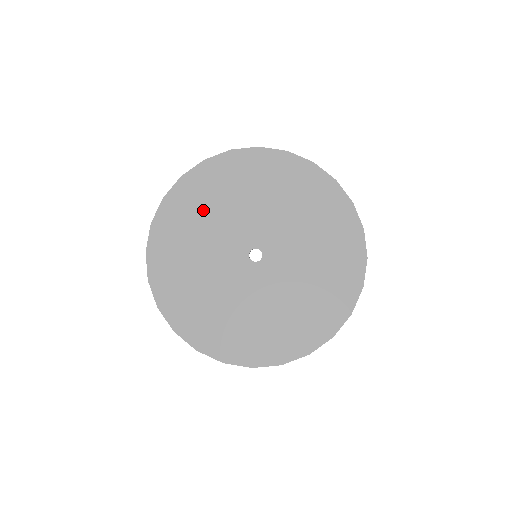
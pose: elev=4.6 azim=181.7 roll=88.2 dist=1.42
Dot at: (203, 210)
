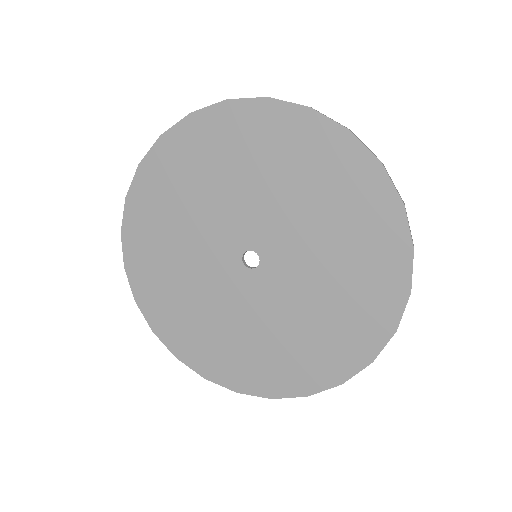
Dot at: (187, 188)
